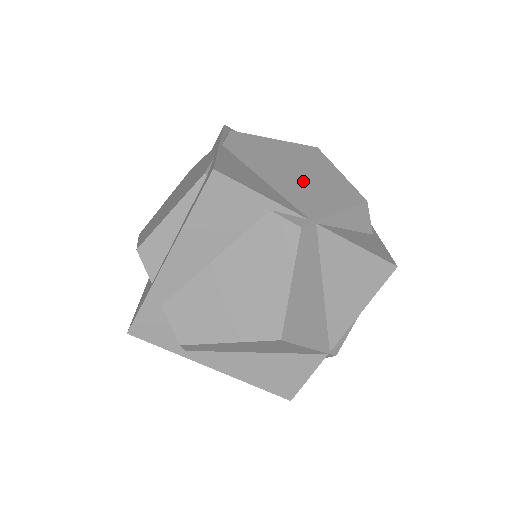
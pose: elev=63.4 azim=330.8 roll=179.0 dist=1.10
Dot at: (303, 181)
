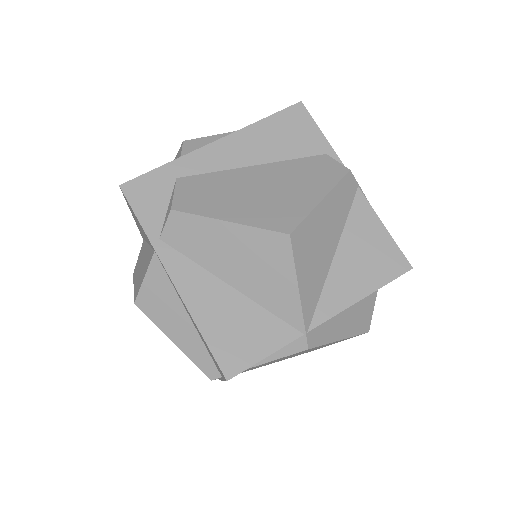
Dot at: occluded
